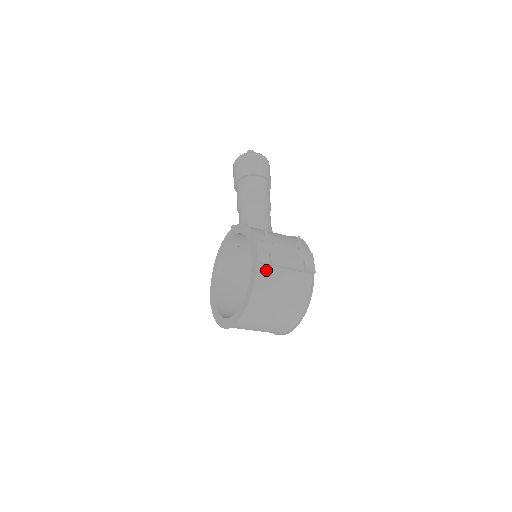
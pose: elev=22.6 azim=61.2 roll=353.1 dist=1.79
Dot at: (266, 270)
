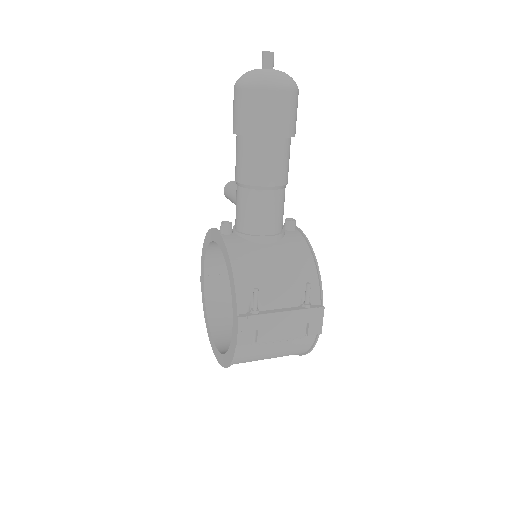
Dot at: (249, 346)
